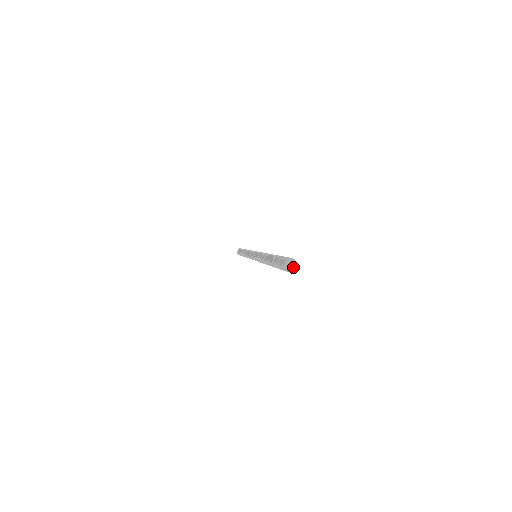
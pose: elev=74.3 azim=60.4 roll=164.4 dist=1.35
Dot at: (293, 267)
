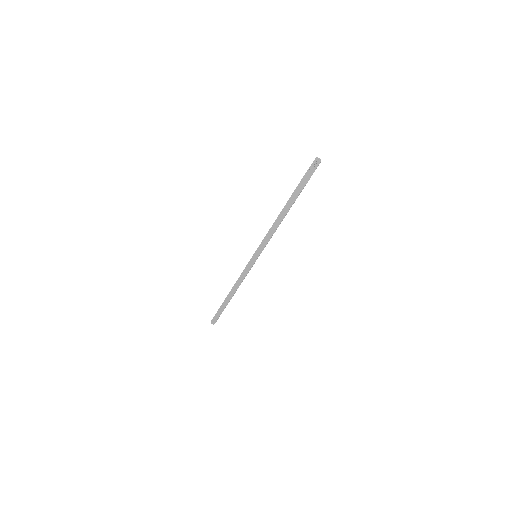
Dot at: (320, 161)
